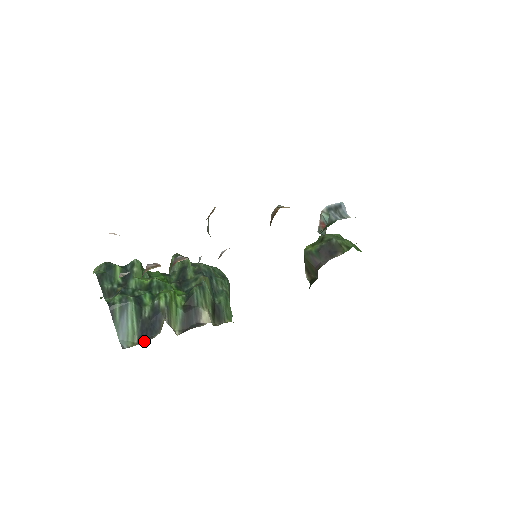
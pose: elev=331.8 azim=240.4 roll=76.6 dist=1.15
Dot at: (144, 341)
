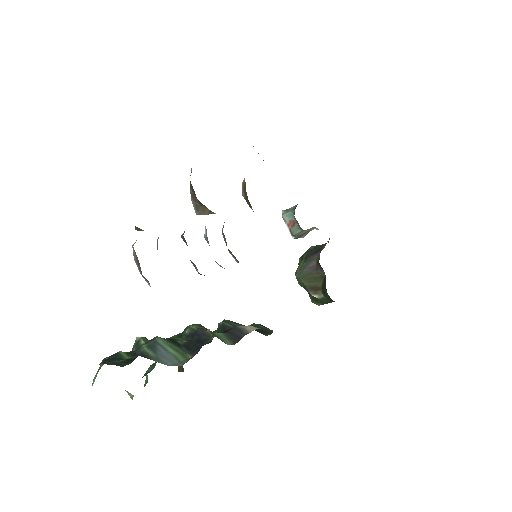
Dot at: (200, 347)
